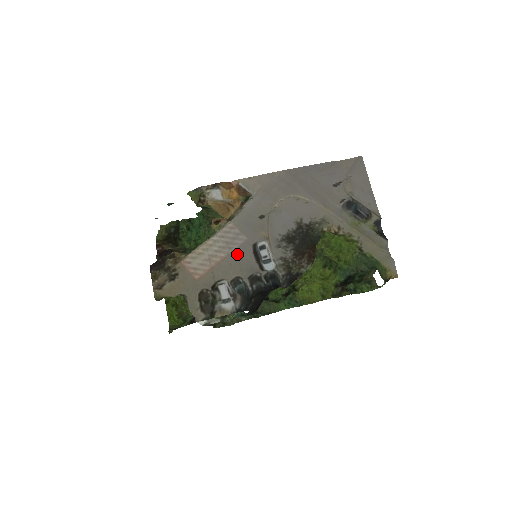
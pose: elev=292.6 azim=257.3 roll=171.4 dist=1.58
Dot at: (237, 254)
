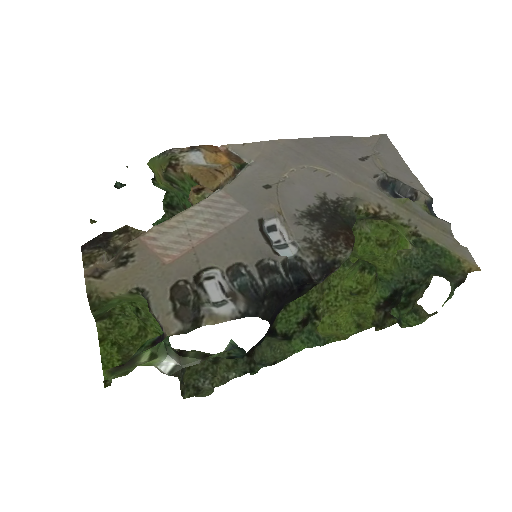
Dot at: (234, 230)
